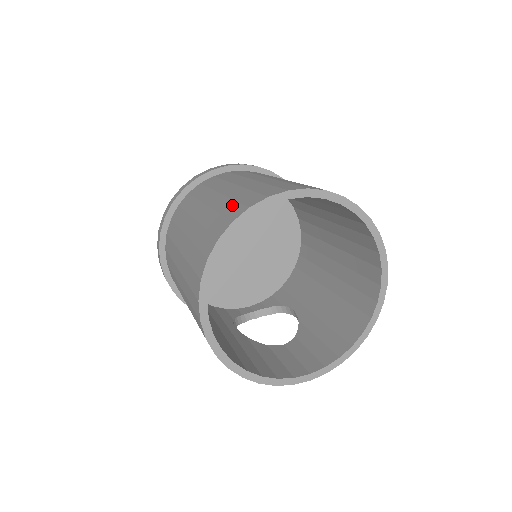
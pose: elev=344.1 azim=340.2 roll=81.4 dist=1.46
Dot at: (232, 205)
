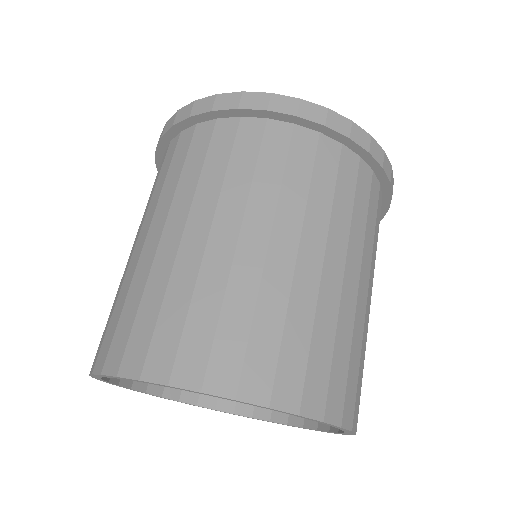
Dot at: (175, 324)
